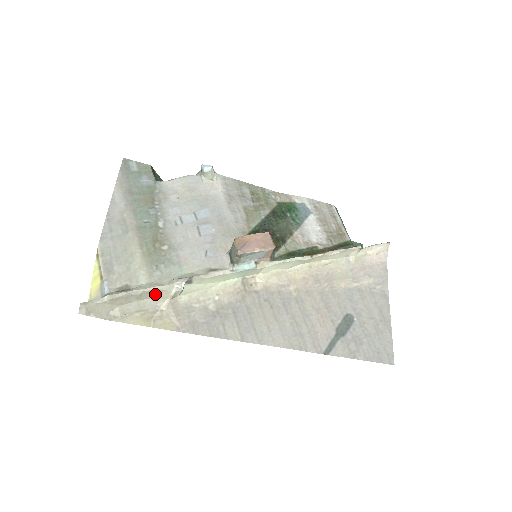
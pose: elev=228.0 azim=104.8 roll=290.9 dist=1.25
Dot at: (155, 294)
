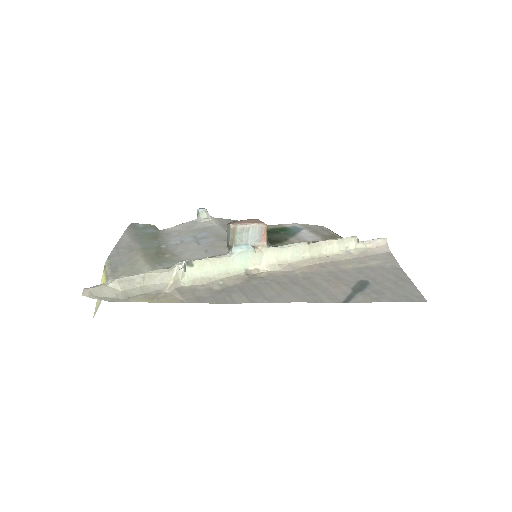
Dot at: (158, 278)
